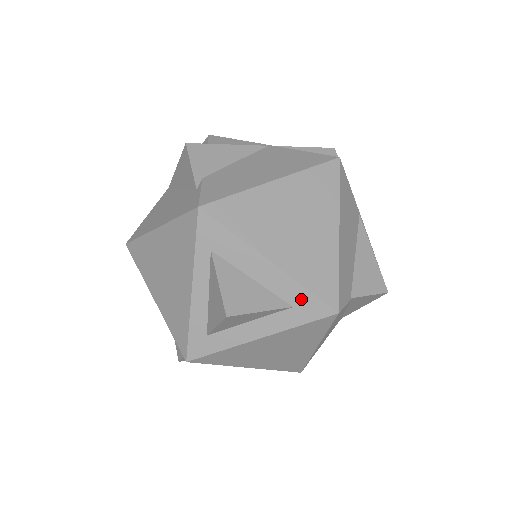
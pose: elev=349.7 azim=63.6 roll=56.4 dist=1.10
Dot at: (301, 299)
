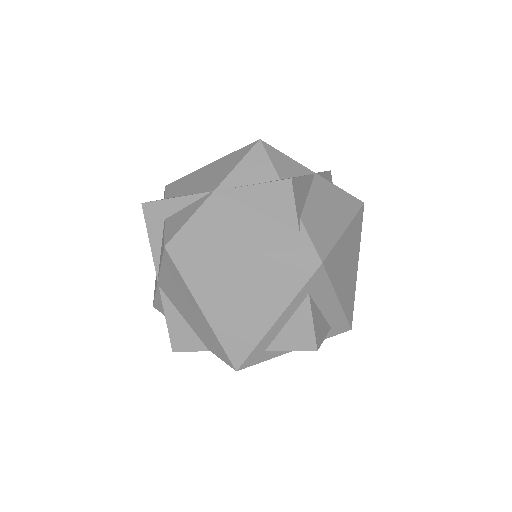
Dot at: (339, 323)
